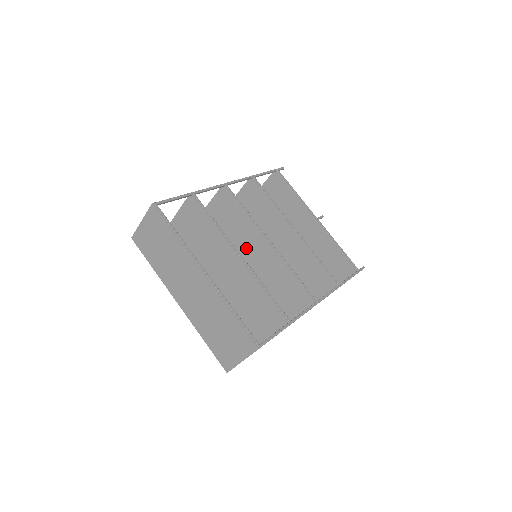
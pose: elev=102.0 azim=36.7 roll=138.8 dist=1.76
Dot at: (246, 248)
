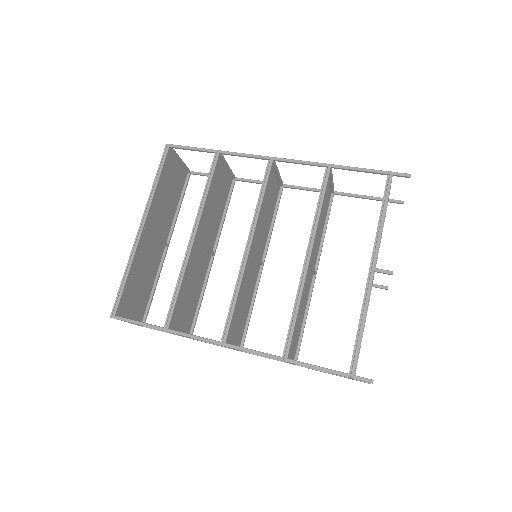
Dot at: (258, 241)
